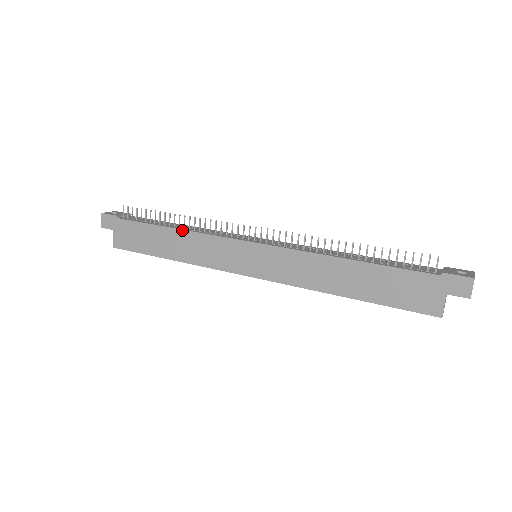
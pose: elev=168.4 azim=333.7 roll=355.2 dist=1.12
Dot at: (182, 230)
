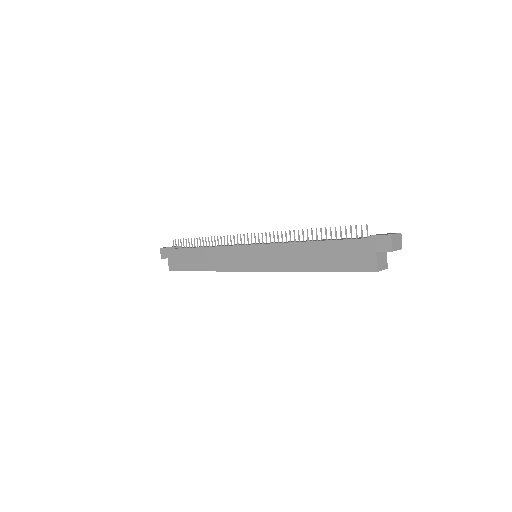
Dot at: (207, 247)
